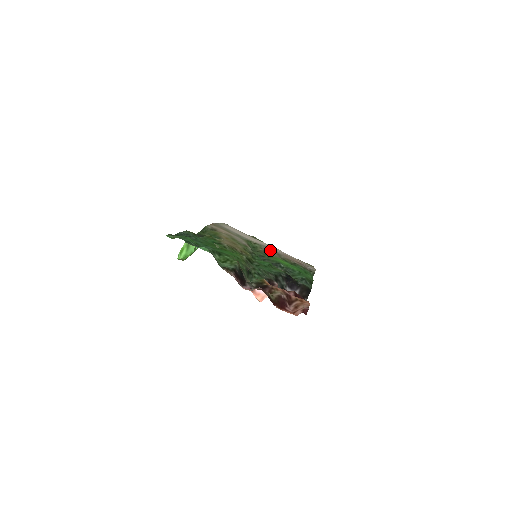
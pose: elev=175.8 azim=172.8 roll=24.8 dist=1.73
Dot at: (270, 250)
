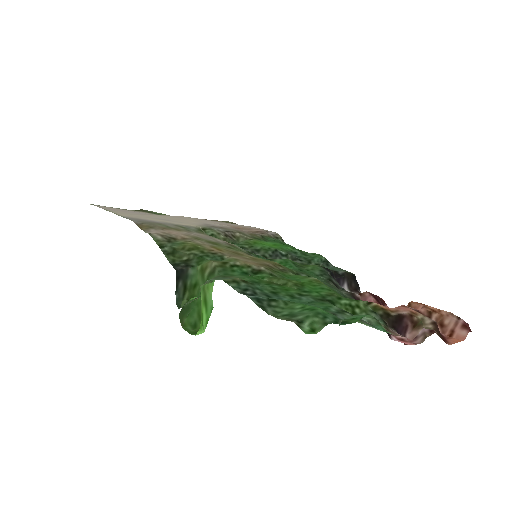
Dot at: (228, 231)
